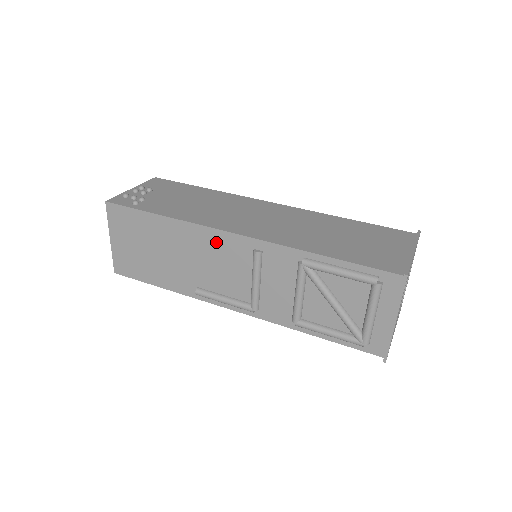
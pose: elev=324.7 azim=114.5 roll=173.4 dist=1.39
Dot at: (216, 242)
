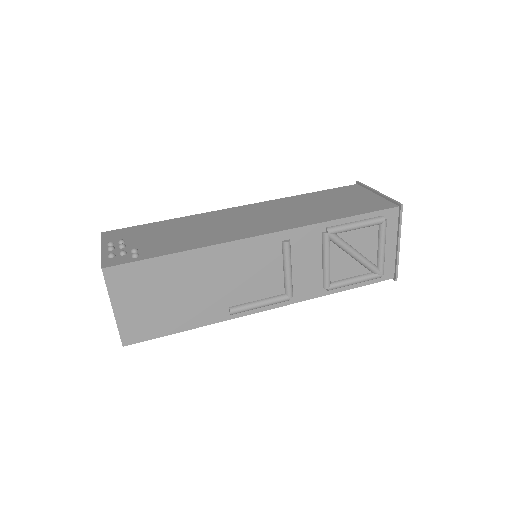
Dot at: (244, 252)
